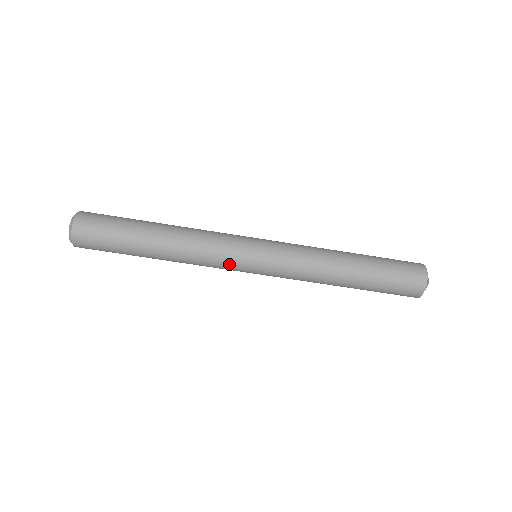
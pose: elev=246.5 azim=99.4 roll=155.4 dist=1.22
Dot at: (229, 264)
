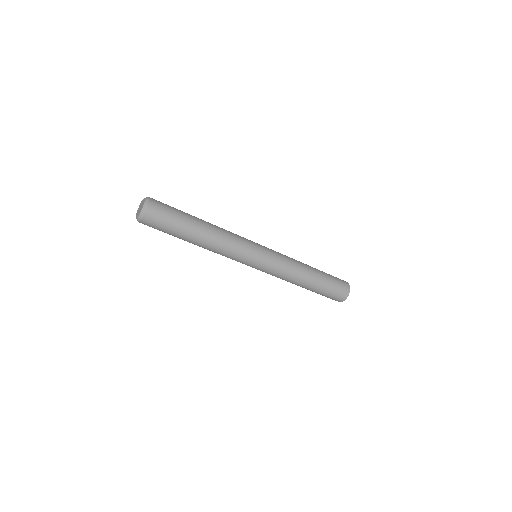
Dot at: (244, 255)
